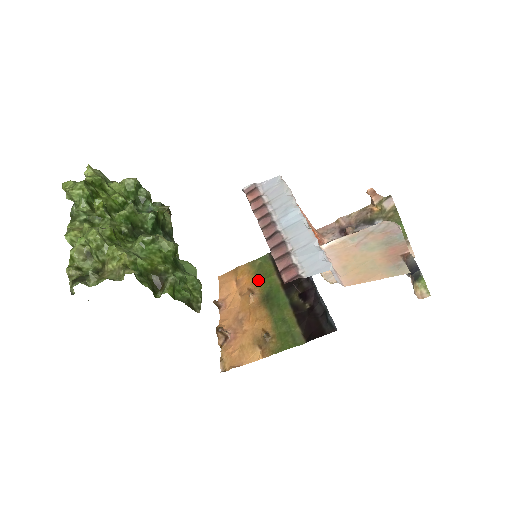
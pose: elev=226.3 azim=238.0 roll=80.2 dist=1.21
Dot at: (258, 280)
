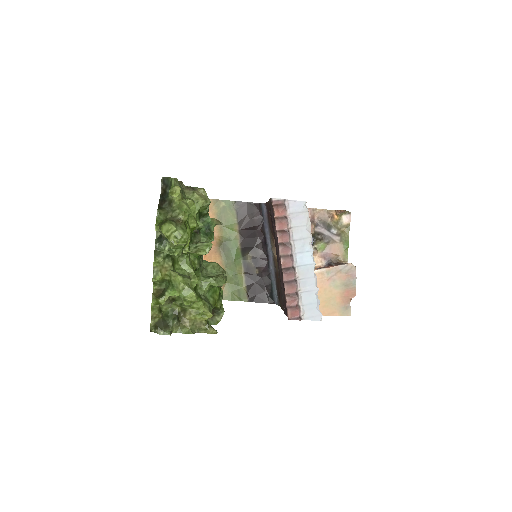
Dot at: occluded
